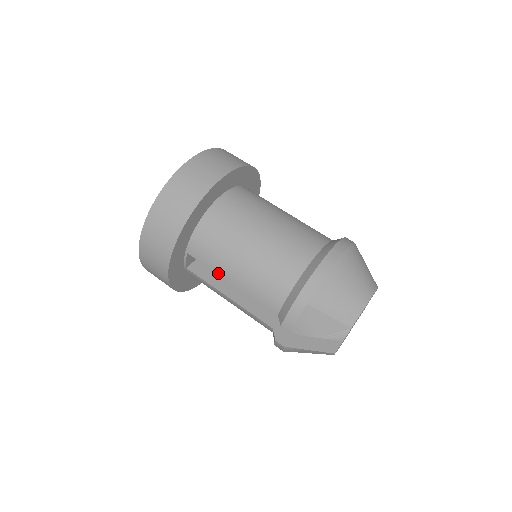
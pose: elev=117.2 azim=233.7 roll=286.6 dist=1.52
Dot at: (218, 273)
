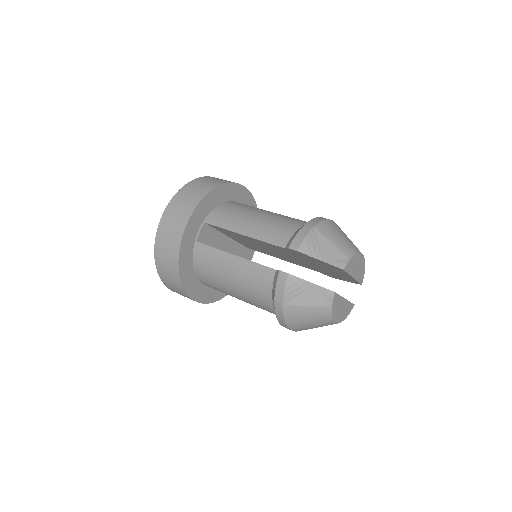
Dot at: (231, 230)
